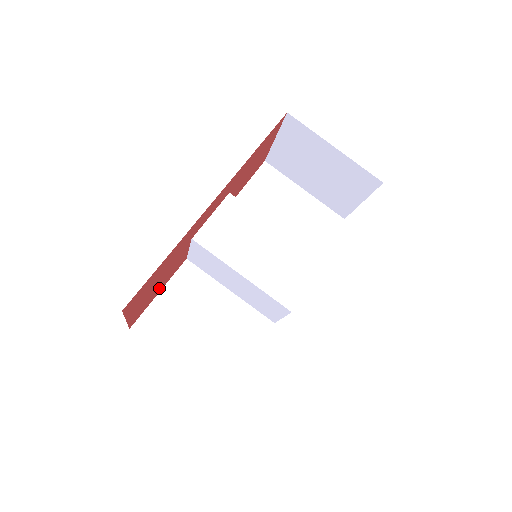
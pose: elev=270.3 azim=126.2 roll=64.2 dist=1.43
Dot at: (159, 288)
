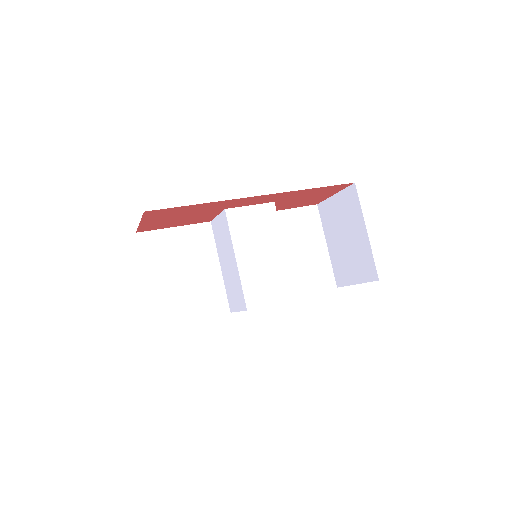
Dot at: (177, 223)
